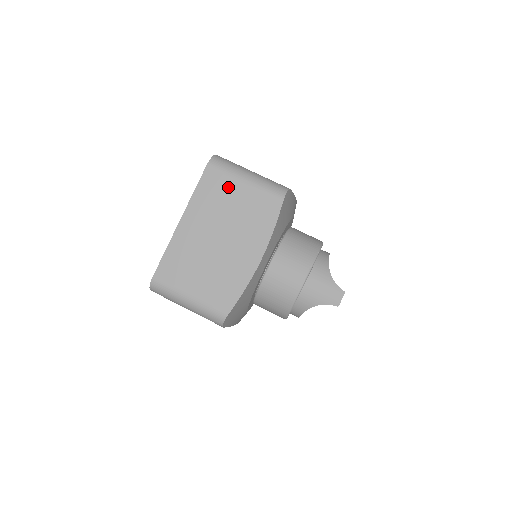
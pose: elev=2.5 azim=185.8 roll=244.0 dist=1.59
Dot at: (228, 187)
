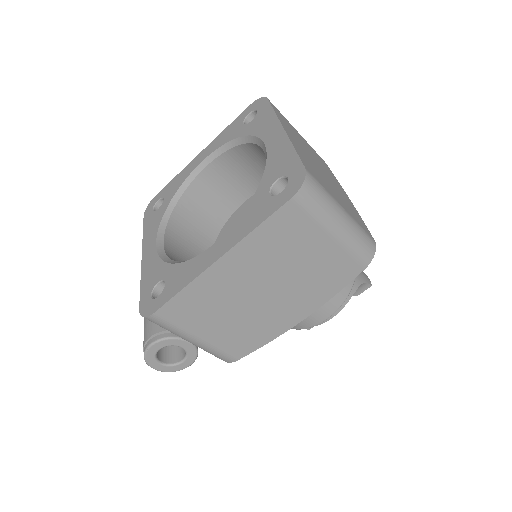
Dot at: (292, 127)
